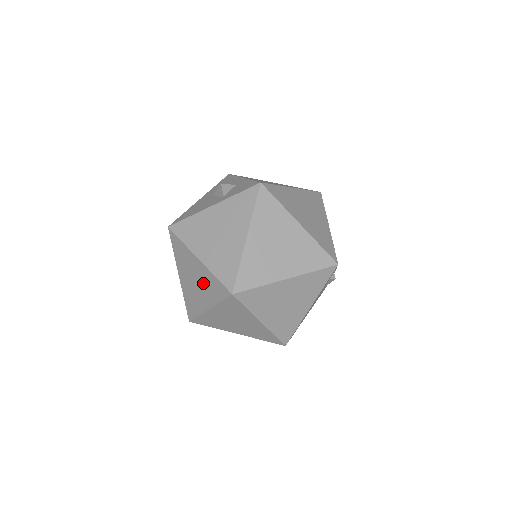
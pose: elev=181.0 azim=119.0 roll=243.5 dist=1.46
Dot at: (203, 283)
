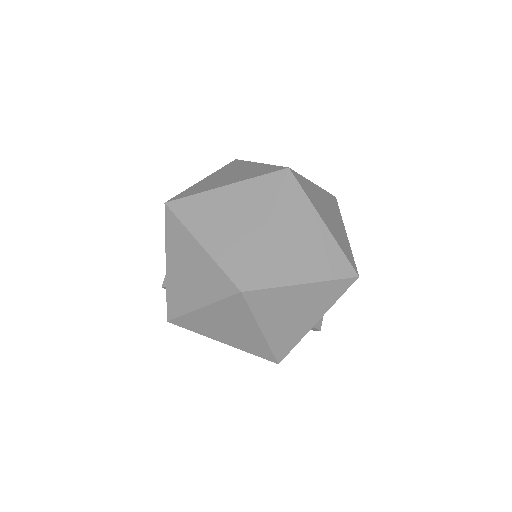
Dot at: (244, 204)
